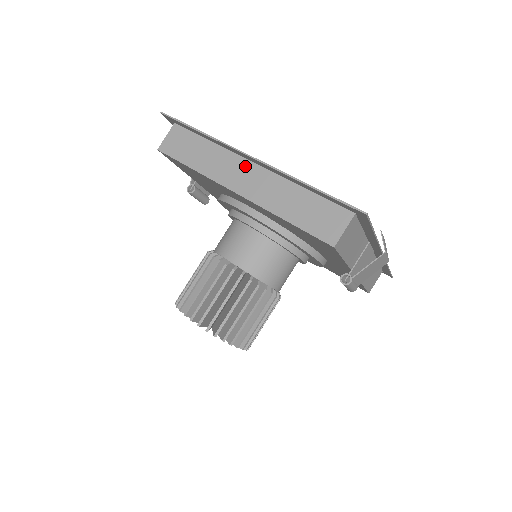
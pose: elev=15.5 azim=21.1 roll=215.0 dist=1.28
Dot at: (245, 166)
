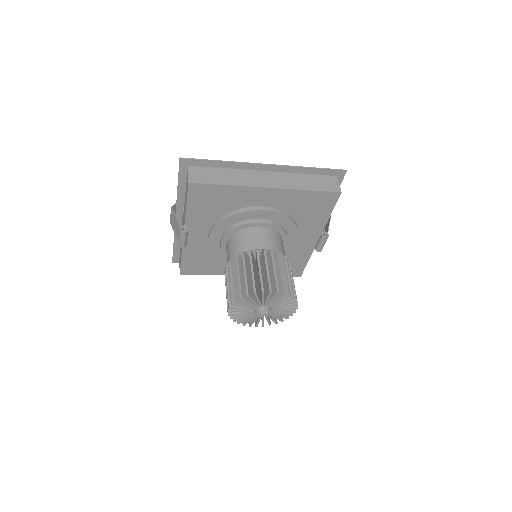
Dot at: (261, 174)
